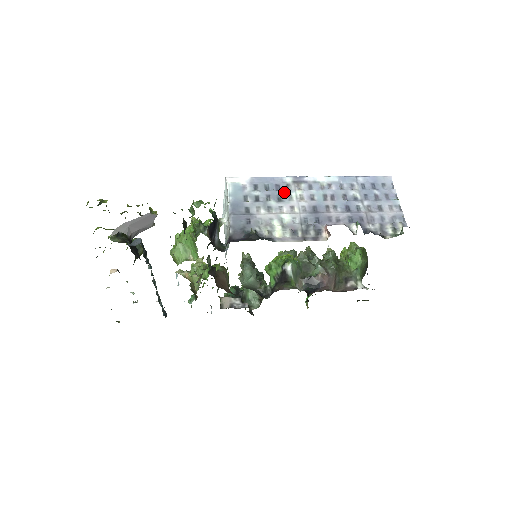
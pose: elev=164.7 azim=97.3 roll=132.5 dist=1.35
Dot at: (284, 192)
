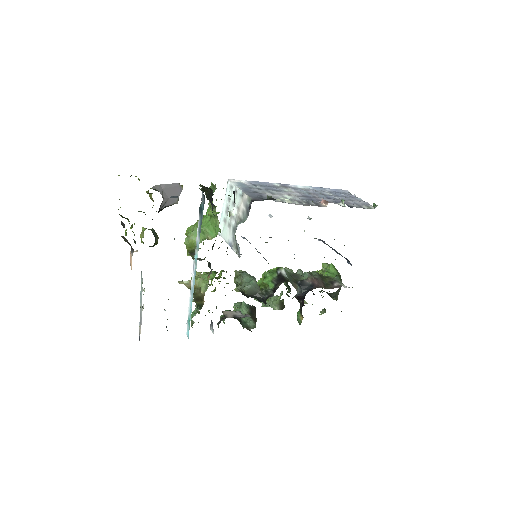
Dot at: (278, 188)
